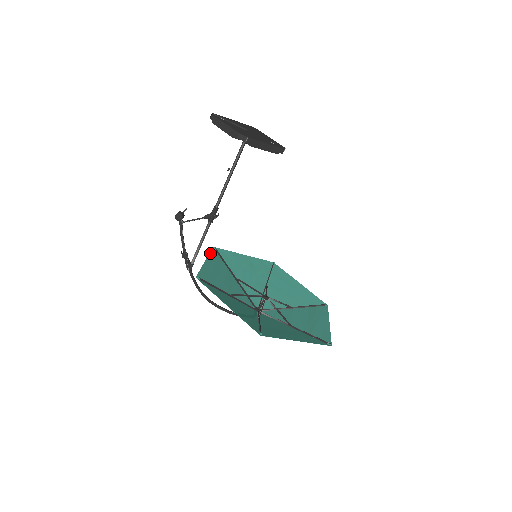
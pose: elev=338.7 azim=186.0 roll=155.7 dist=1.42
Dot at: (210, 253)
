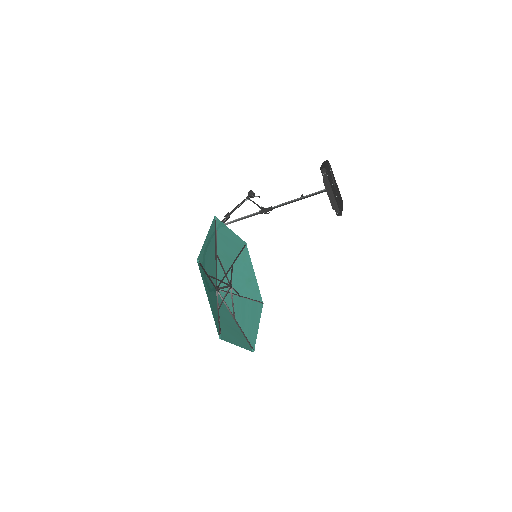
Dot at: (240, 238)
